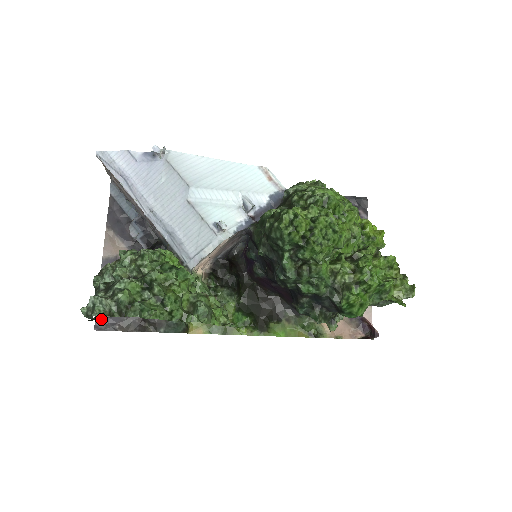
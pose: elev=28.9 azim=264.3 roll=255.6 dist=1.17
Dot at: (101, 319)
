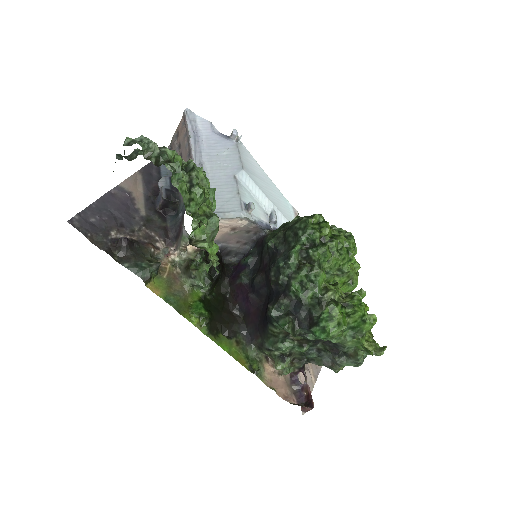
Dot at: (80, 219)
